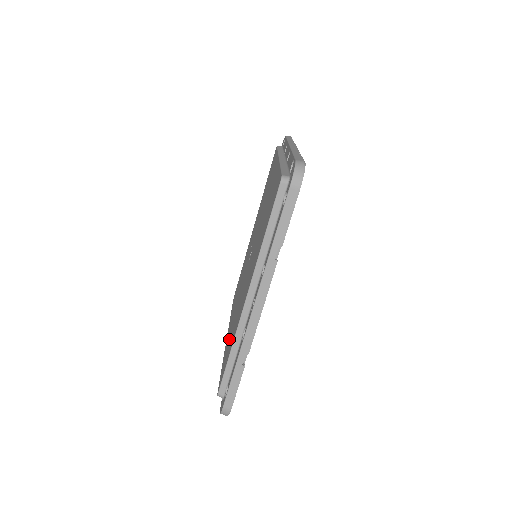
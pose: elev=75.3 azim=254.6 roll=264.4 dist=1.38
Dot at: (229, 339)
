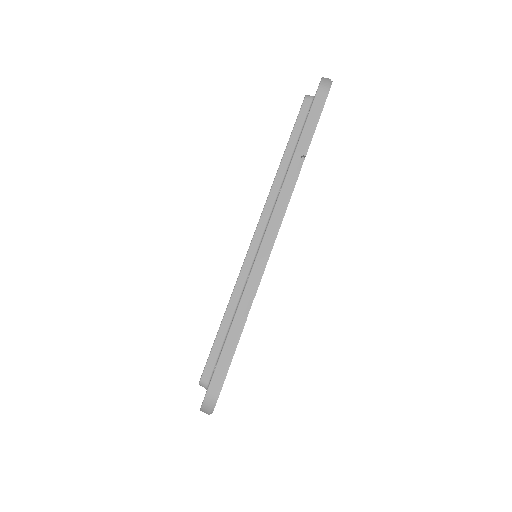
Dot at: occluded
